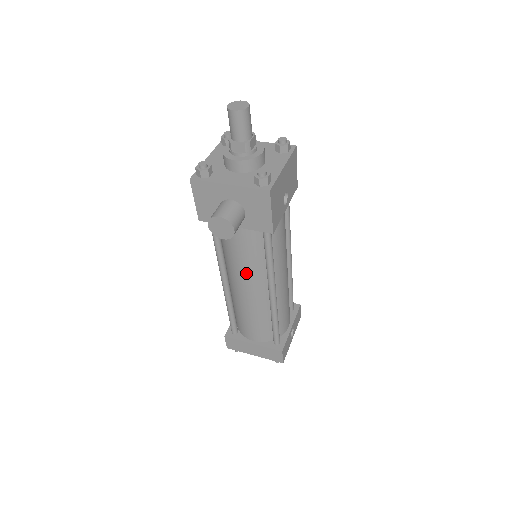
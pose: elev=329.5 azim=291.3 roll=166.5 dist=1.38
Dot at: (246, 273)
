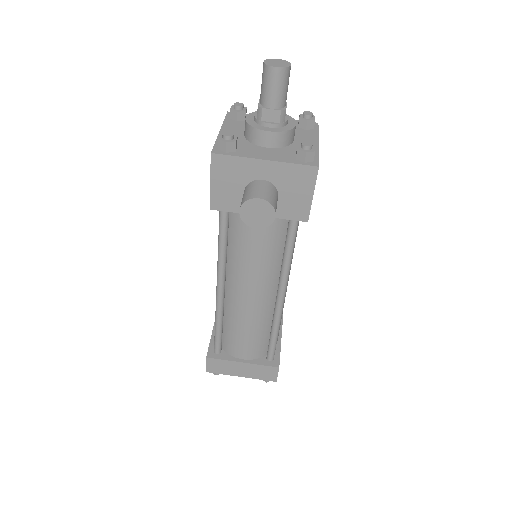
Dot at: (255, 275)
